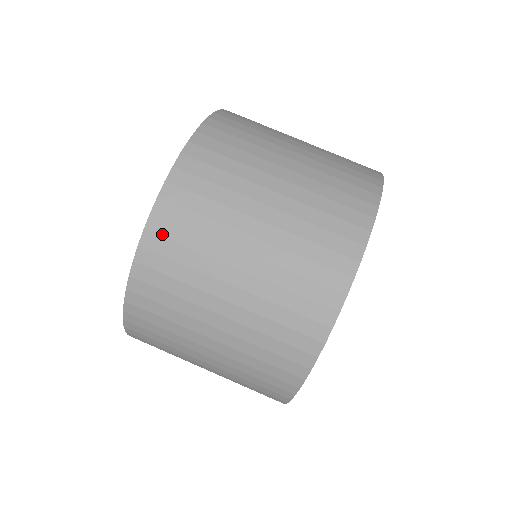
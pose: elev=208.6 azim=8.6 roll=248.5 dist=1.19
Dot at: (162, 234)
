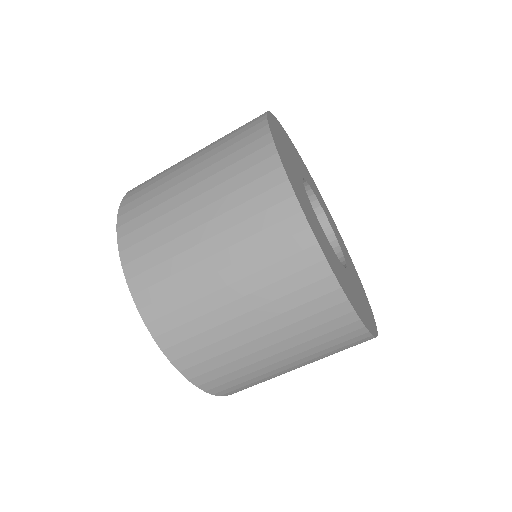
Dot at: (132, 244)
